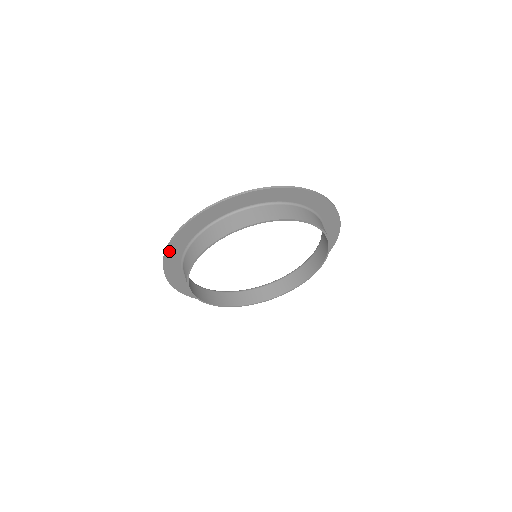
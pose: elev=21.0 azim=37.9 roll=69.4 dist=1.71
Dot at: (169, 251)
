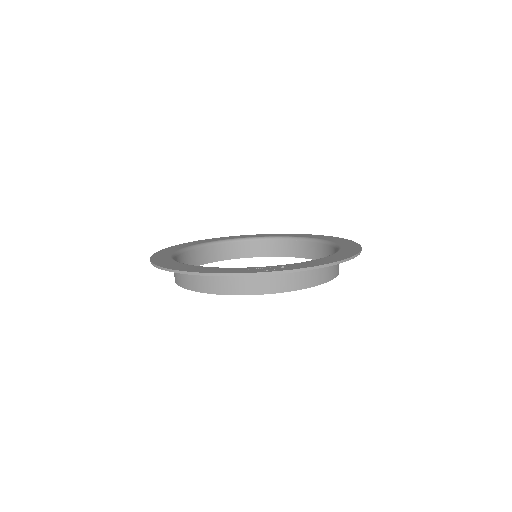
Dot at: occluded
